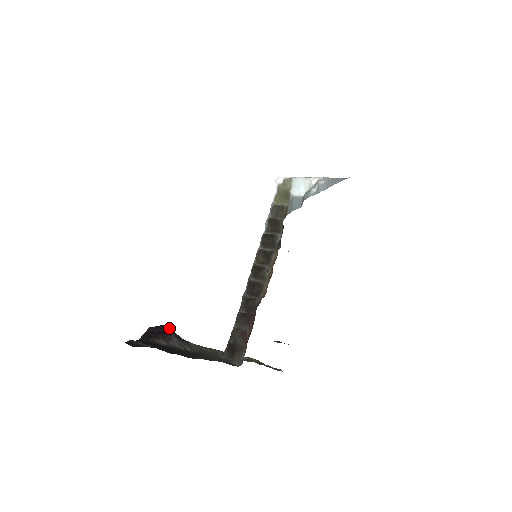
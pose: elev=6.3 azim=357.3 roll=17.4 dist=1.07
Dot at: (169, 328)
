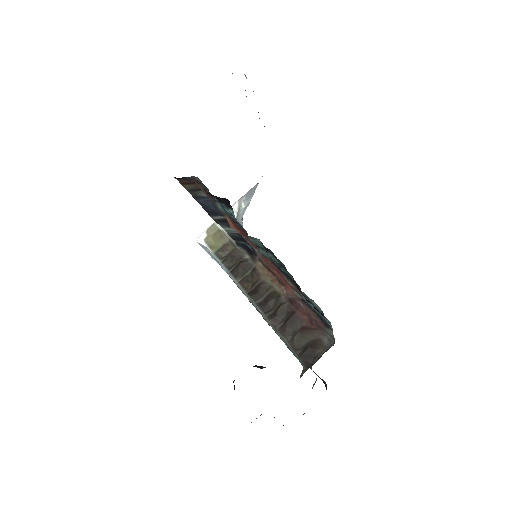
Dot at: occluded
